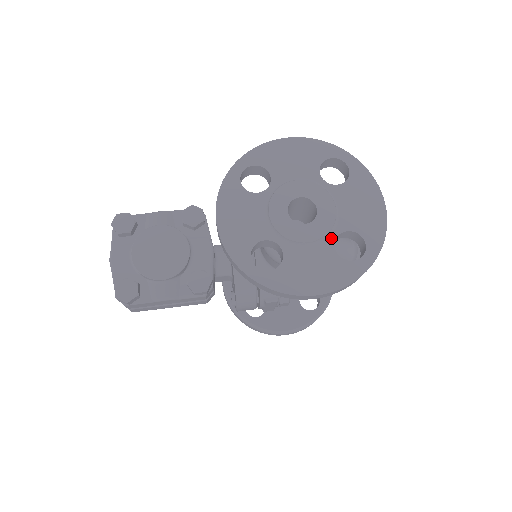
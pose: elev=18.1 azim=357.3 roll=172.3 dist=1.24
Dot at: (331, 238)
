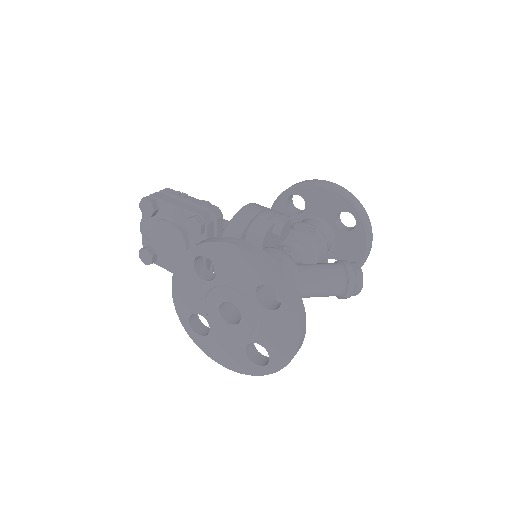
Dot at: (246, 341)
